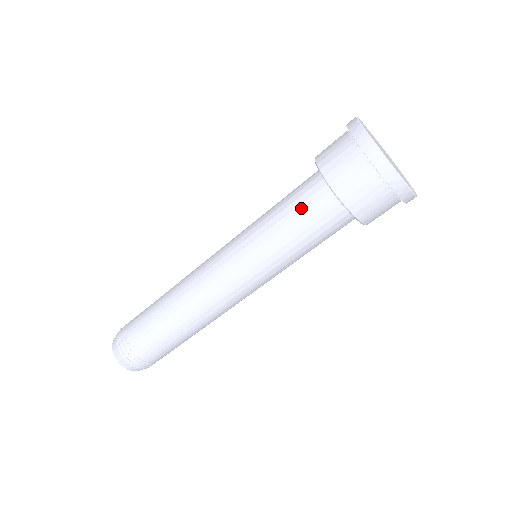
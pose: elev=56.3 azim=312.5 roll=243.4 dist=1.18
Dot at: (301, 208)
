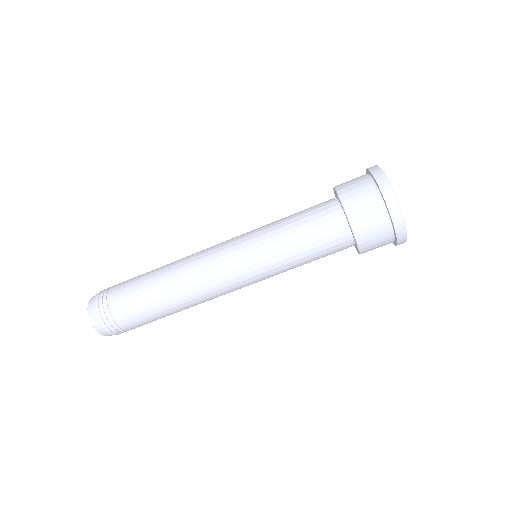
Dot at: (311, 218)
